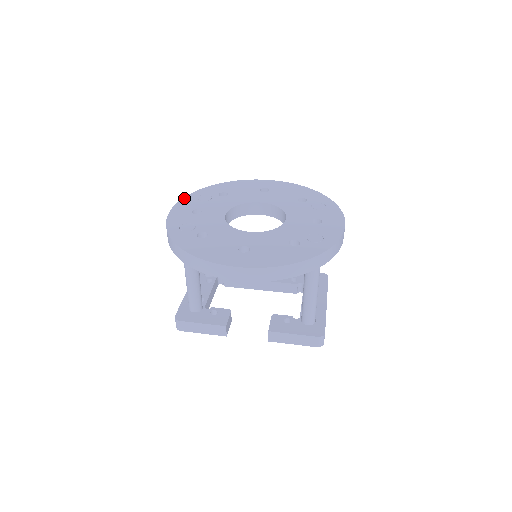
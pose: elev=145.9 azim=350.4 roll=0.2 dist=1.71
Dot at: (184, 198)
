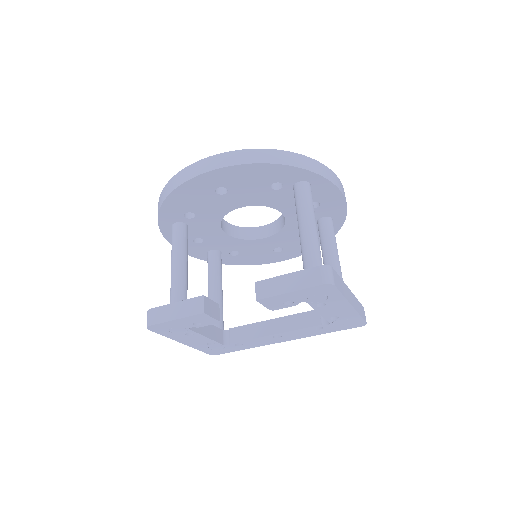
Dot at: occluded
